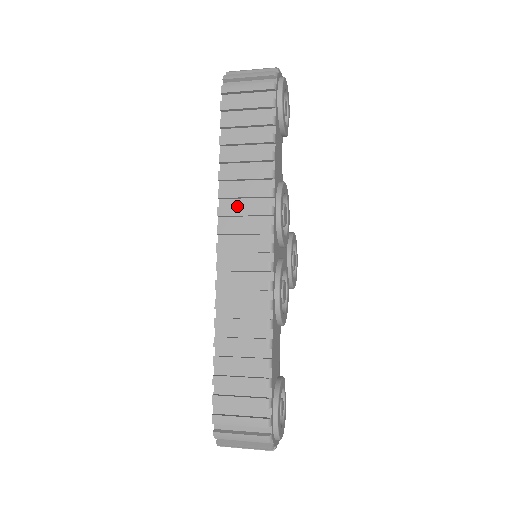
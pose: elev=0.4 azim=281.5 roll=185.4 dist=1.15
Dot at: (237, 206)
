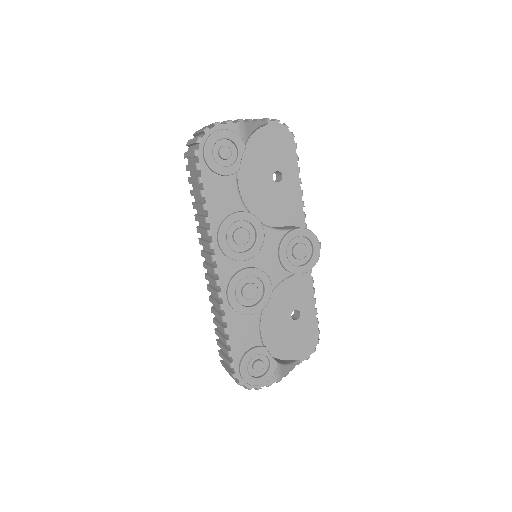
Dot at: (205, 238)
